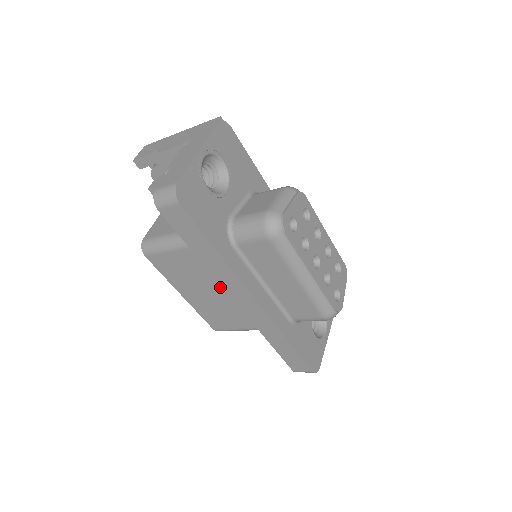
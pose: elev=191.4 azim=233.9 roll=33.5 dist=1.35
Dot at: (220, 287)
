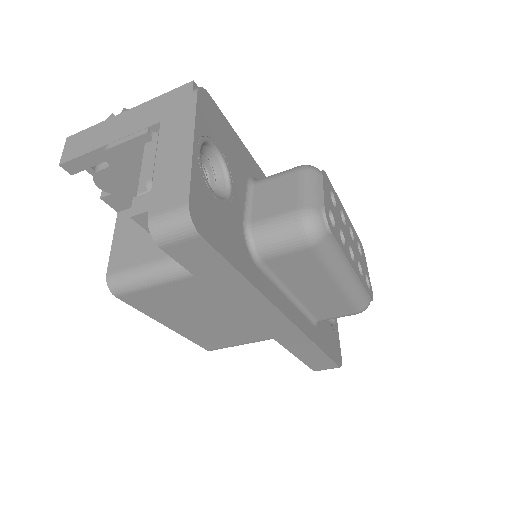
Dot at: (227, 310)
